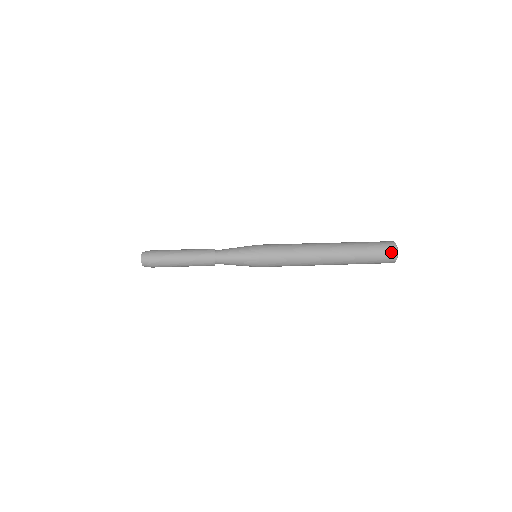
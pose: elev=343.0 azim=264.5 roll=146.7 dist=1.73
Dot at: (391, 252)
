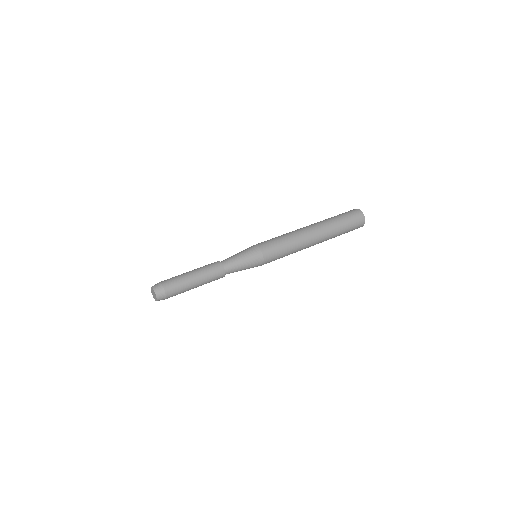
Dot at: (357, 213)
